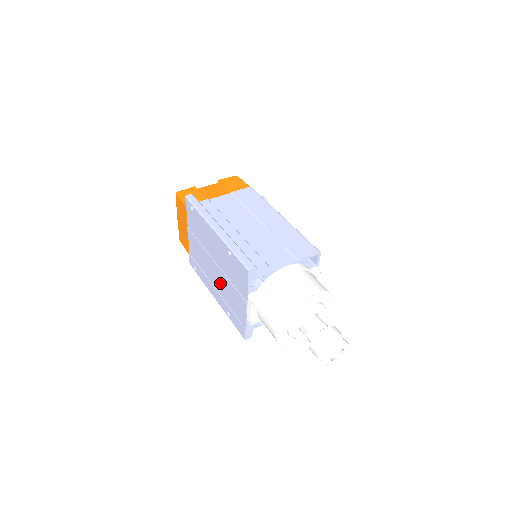
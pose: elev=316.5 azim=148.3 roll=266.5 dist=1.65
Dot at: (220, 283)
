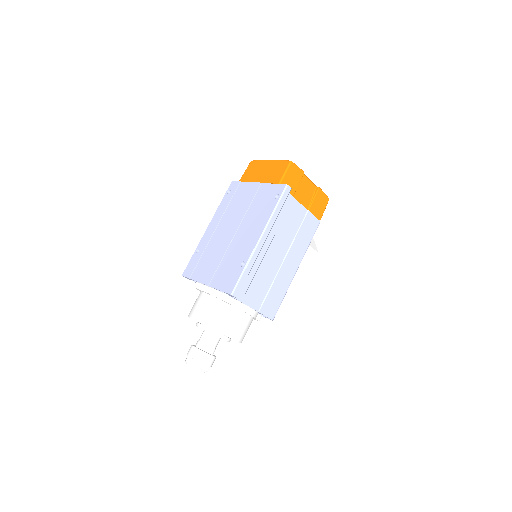
Dot at: (220, 240)
